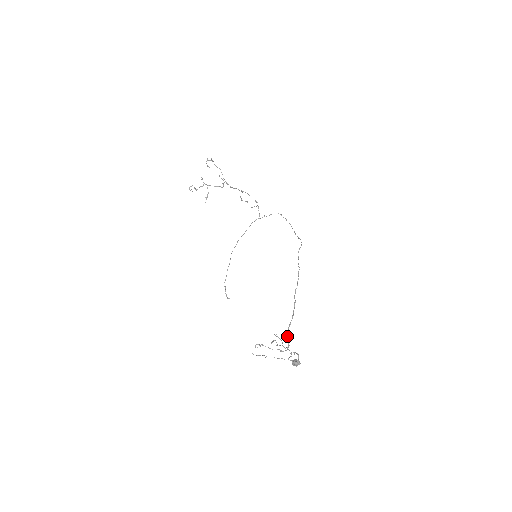
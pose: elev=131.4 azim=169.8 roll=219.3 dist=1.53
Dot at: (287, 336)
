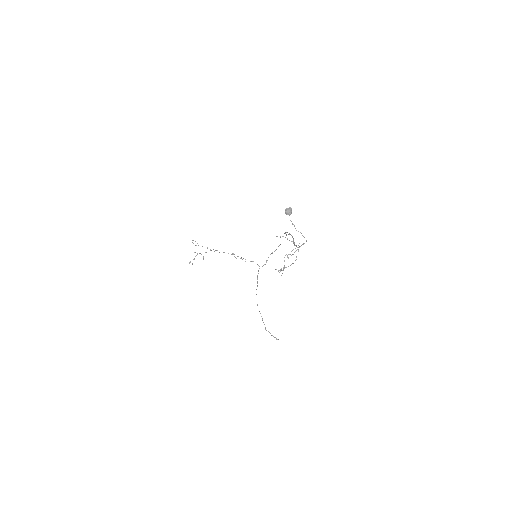
Dot at: (295, 245)
